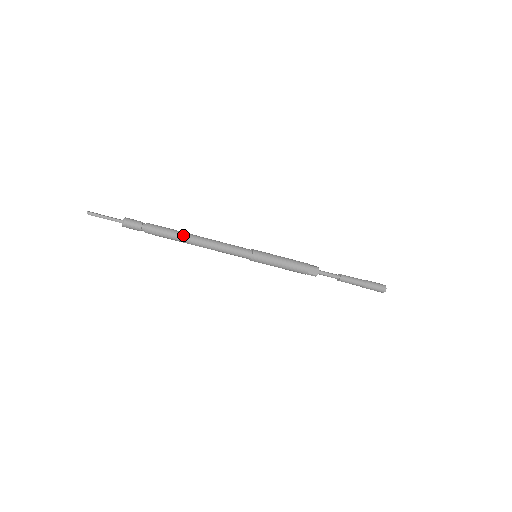
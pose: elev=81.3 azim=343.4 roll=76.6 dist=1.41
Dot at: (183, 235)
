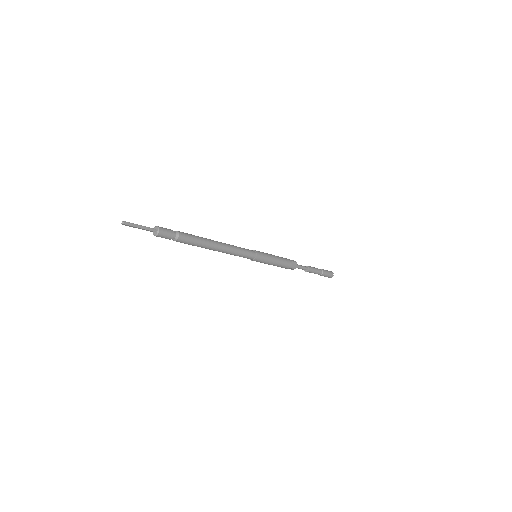
Dot at: (207, 240)
